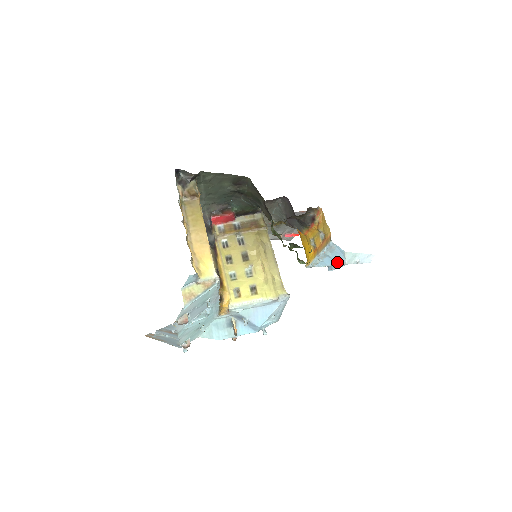
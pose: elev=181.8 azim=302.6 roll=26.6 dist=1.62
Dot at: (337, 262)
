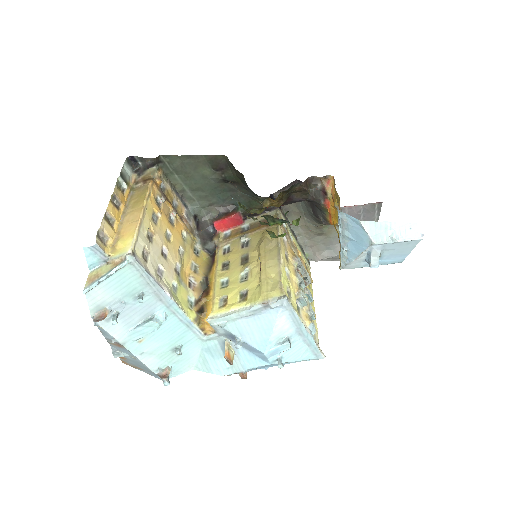
Dot at: (363, 244)
